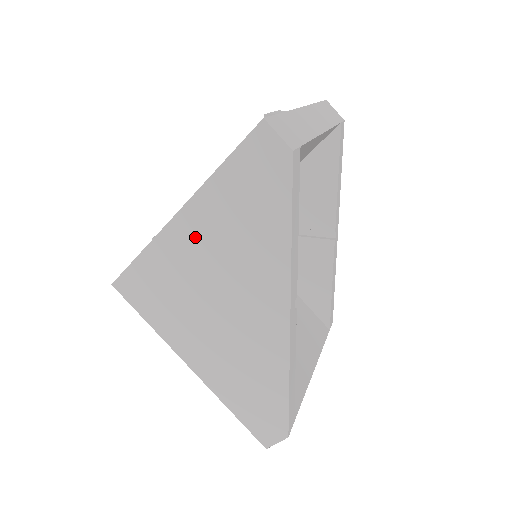
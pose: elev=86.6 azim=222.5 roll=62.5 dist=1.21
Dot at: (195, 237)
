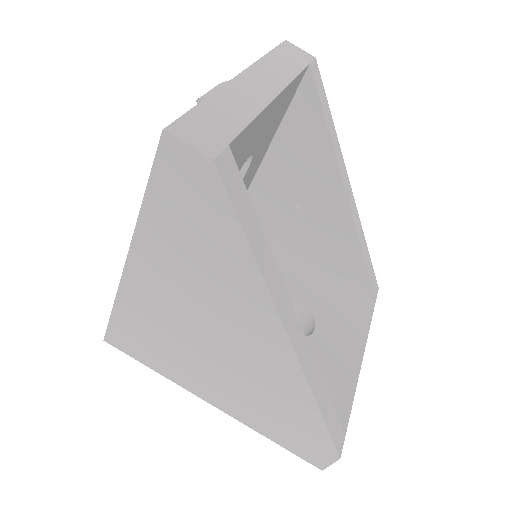
Dot at: (156, 280)
